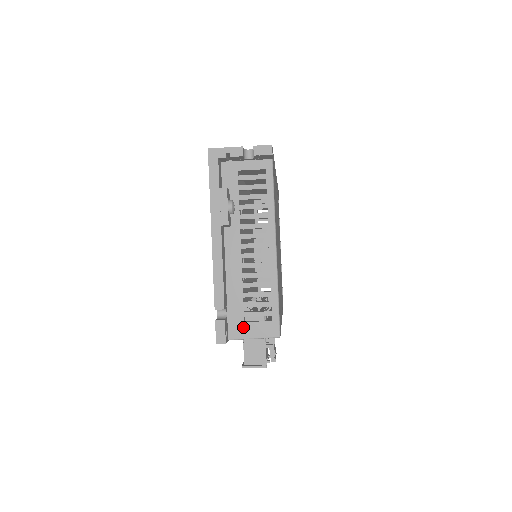
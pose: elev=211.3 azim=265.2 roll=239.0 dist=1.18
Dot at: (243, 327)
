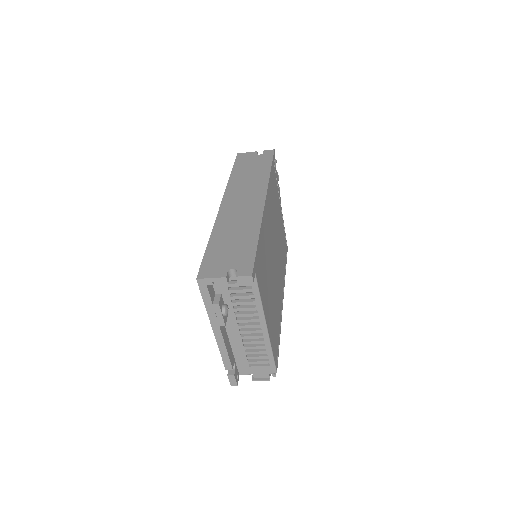
Dot at: (249, 369)
